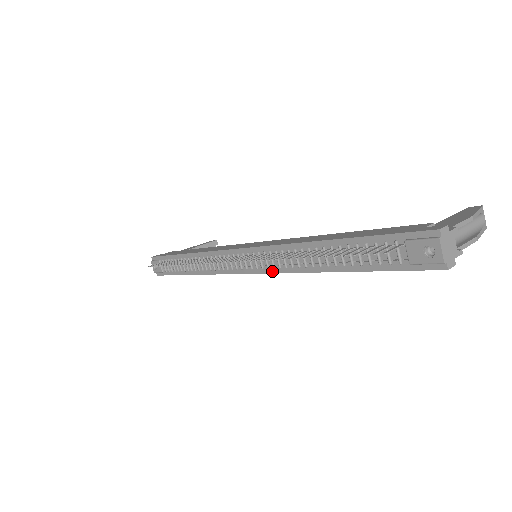
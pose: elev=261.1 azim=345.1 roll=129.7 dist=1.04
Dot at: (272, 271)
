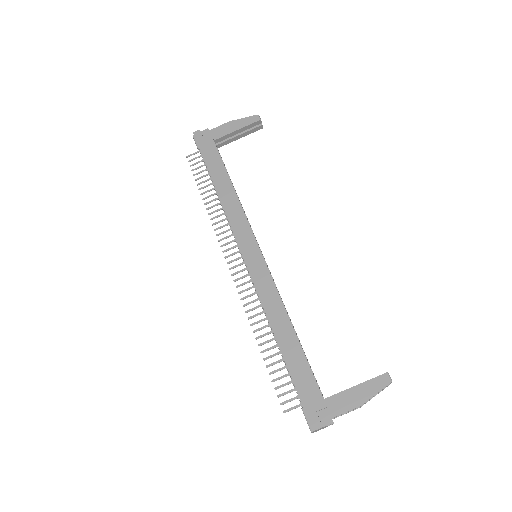
Dot at: occluded
